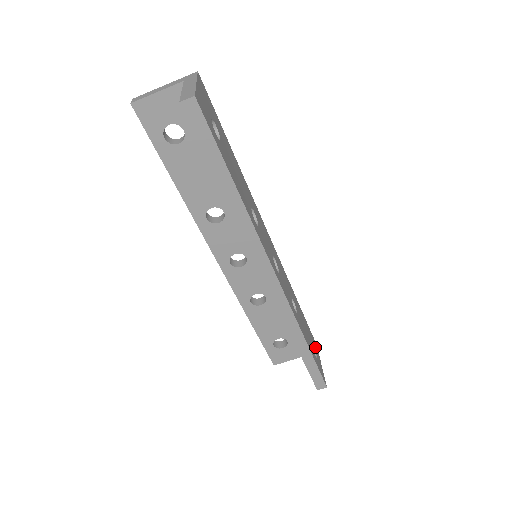
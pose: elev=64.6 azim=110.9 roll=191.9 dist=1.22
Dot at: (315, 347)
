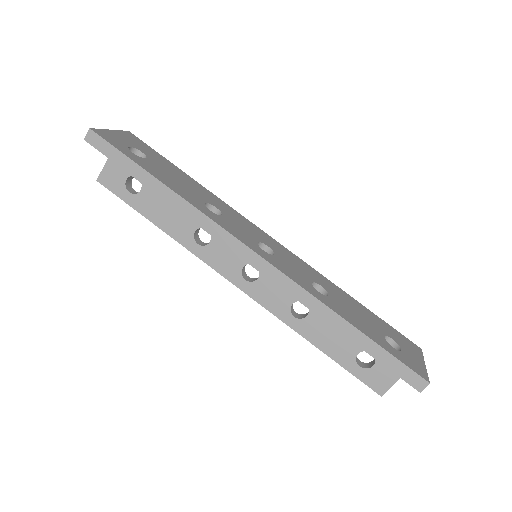
Dot at: (406, 345)
